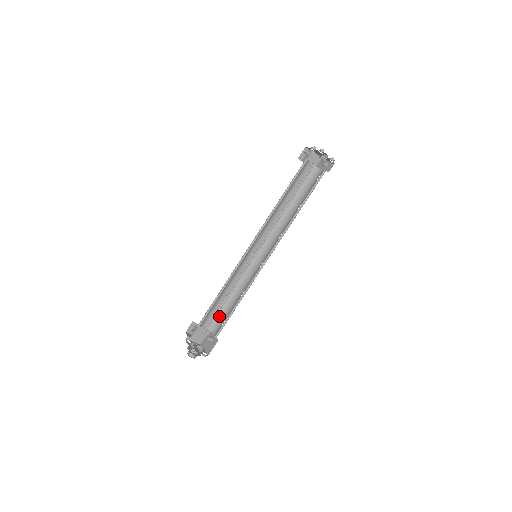
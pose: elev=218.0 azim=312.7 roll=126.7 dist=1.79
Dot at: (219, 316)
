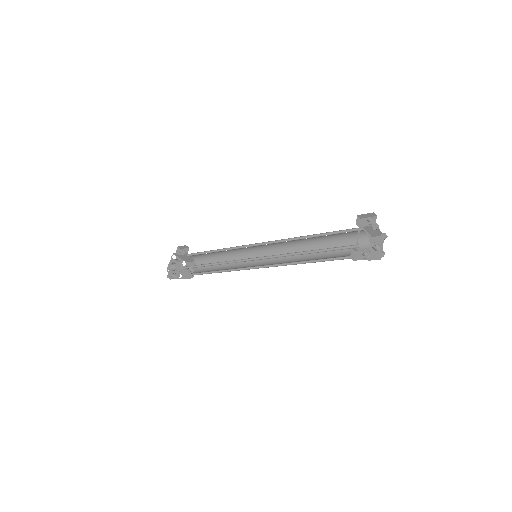
Dot at: (207, 260)
